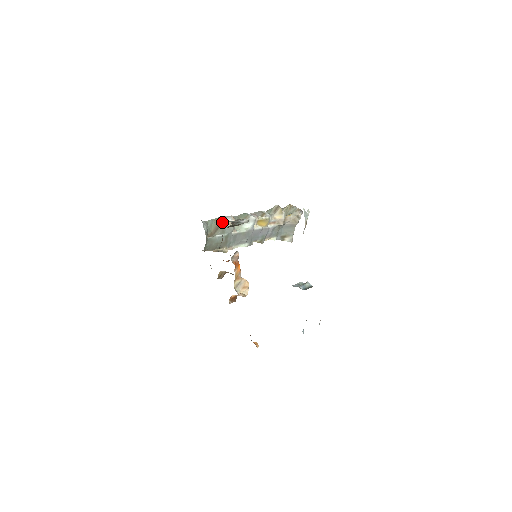
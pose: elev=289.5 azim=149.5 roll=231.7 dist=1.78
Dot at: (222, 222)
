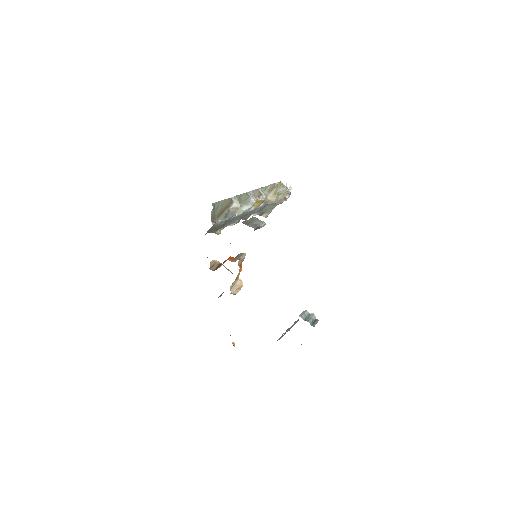
Dot at: (228, 206)
